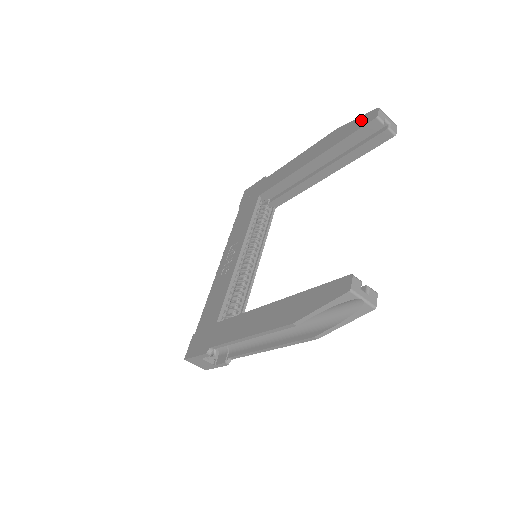
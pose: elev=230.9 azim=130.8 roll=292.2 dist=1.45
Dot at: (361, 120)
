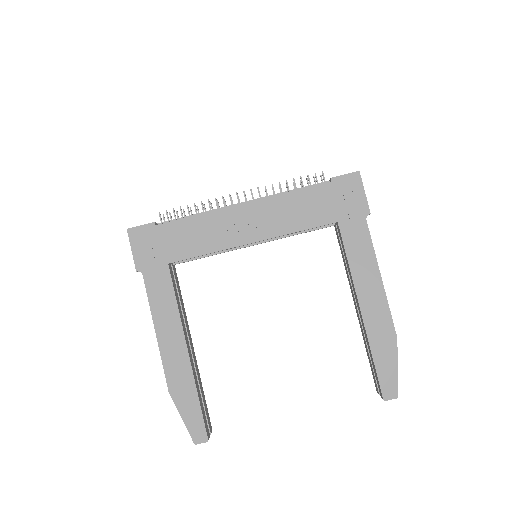
Dot at: (391, 377)
